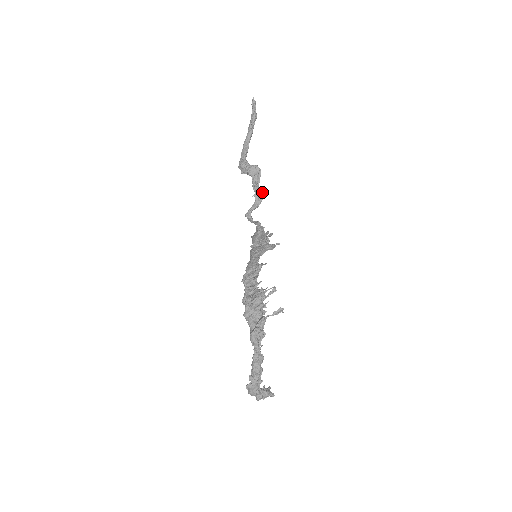
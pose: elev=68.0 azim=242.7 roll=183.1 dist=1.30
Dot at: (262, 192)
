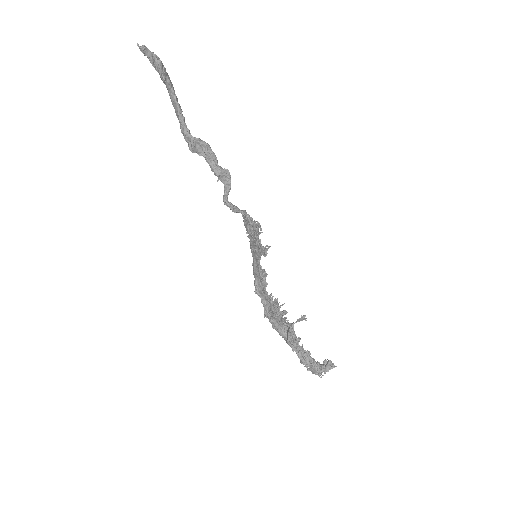
Dot at: (224, 171)
